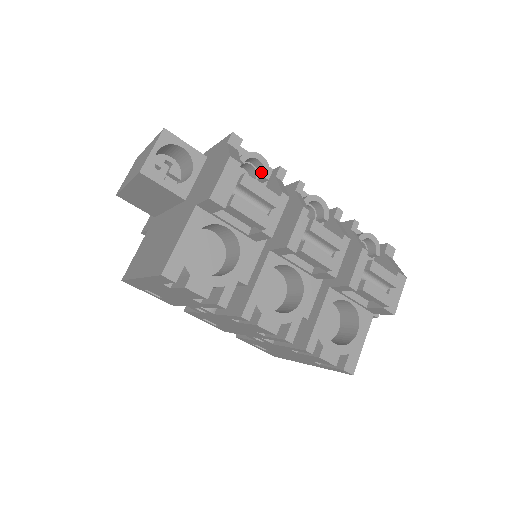
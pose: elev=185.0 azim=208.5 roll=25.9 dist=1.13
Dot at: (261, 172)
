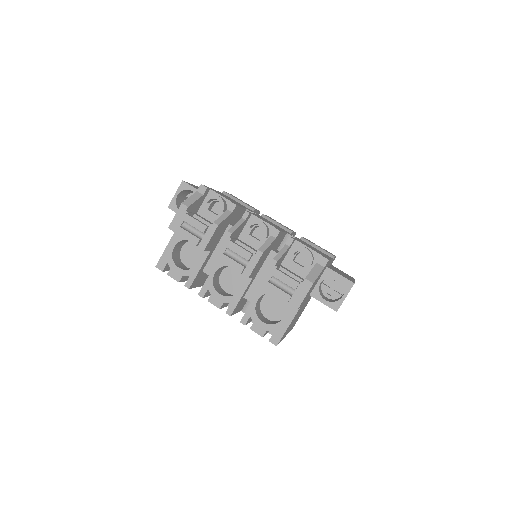
Dot at: (222, 206)
